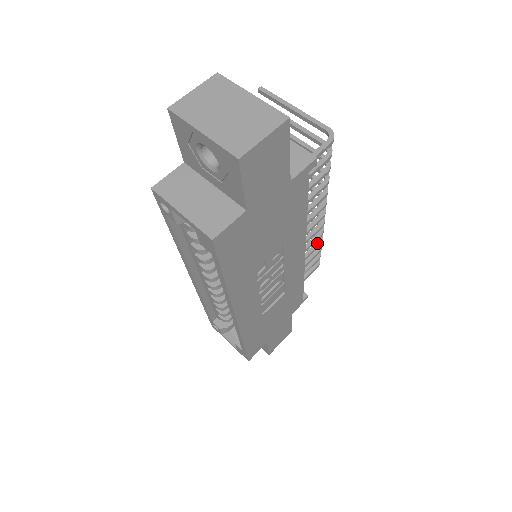
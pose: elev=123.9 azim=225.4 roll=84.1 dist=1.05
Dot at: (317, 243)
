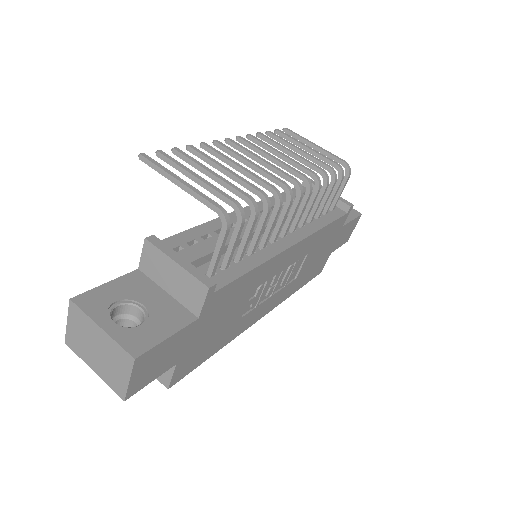
Dot at: (323, 188)
